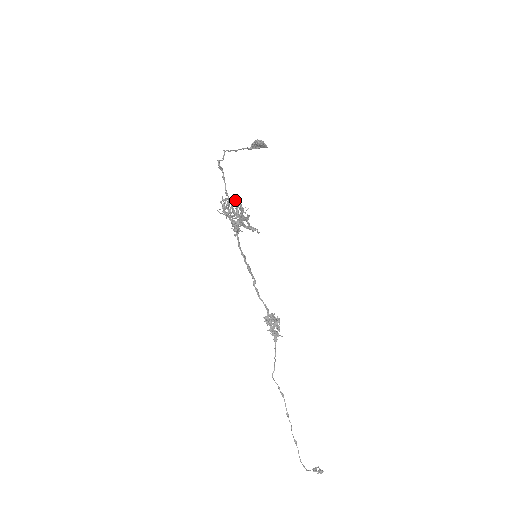
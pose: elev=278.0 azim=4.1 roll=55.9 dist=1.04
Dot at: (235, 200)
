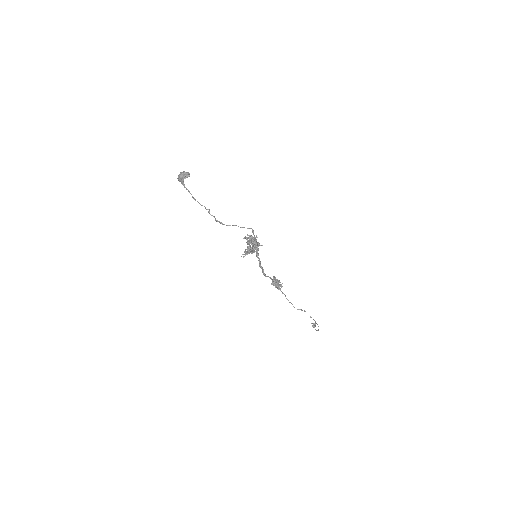
Dot at: occluded
